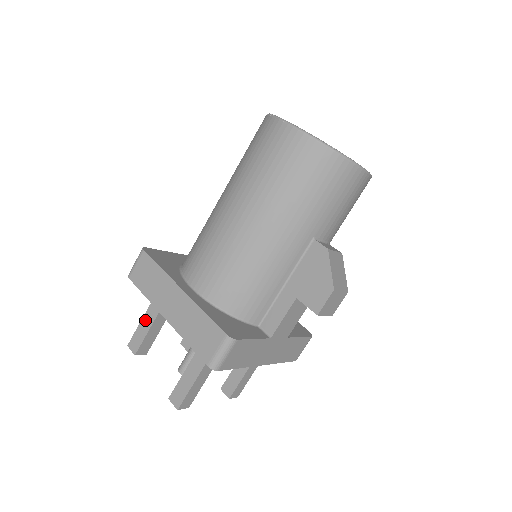
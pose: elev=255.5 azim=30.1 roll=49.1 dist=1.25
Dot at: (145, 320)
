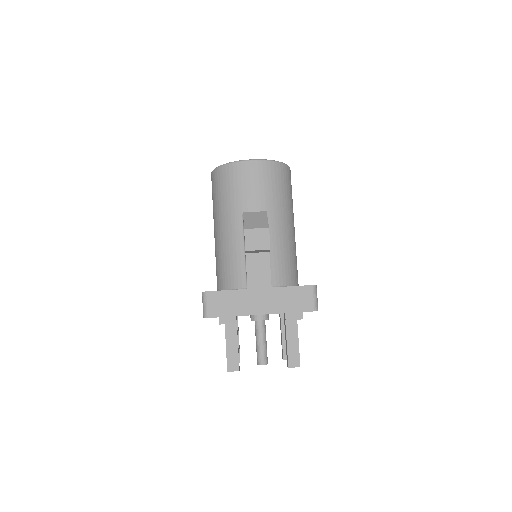
Dot at: occluded
